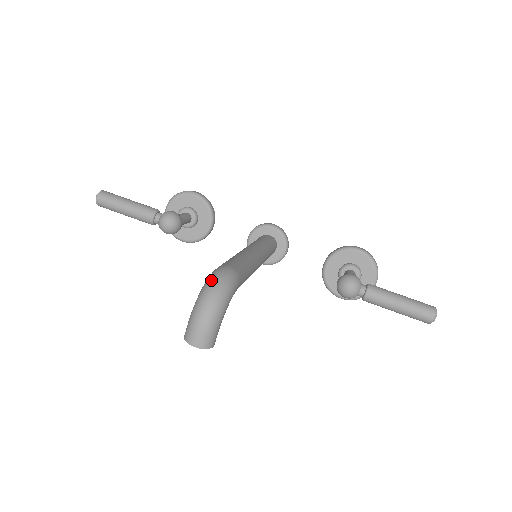
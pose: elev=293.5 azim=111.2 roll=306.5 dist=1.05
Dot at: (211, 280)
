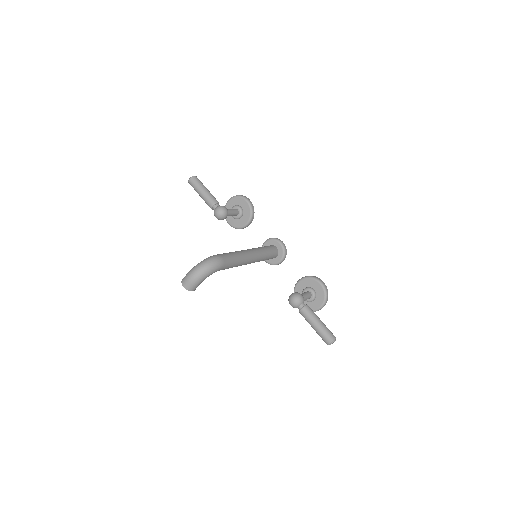
Dot at: (207, 260)
